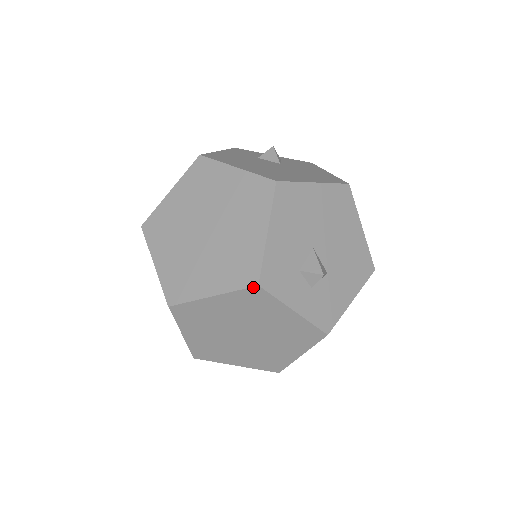
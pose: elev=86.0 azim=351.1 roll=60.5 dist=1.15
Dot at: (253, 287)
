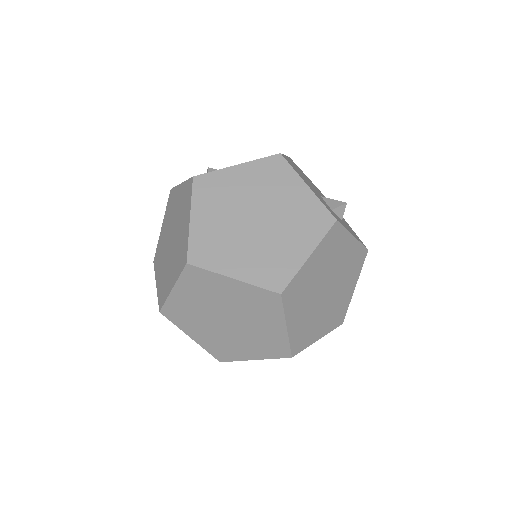
Dot at: (334, 224)
